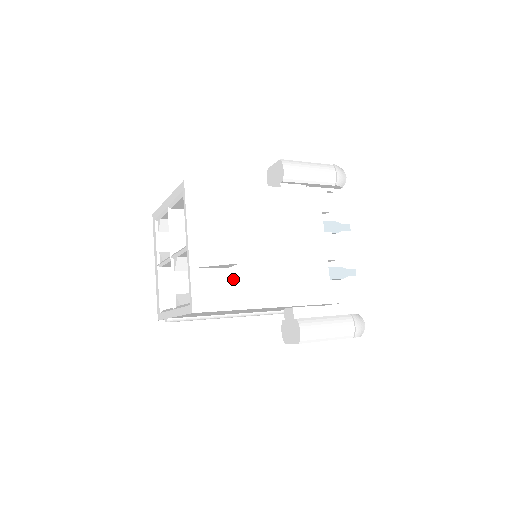
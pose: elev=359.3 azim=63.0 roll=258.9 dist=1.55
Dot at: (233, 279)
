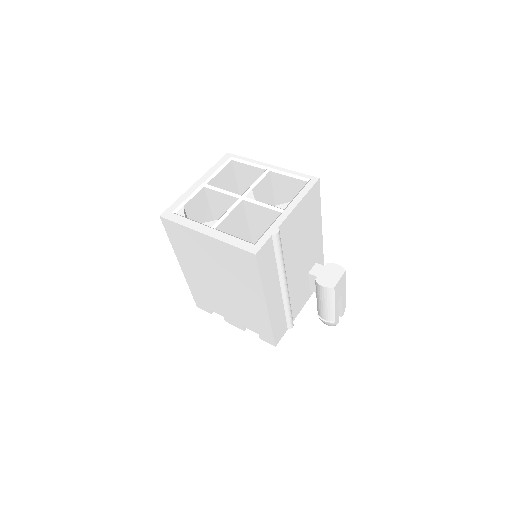
Dot at: occluded
